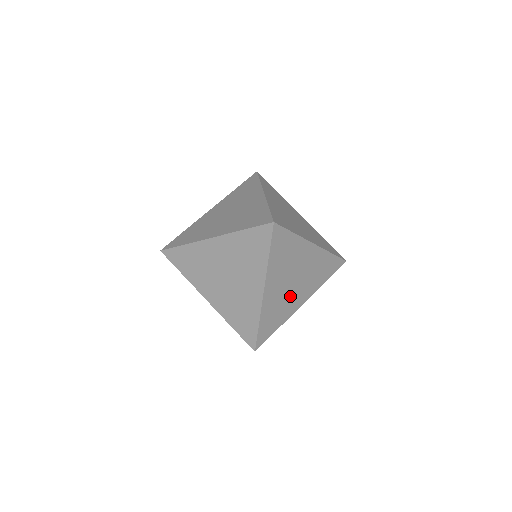
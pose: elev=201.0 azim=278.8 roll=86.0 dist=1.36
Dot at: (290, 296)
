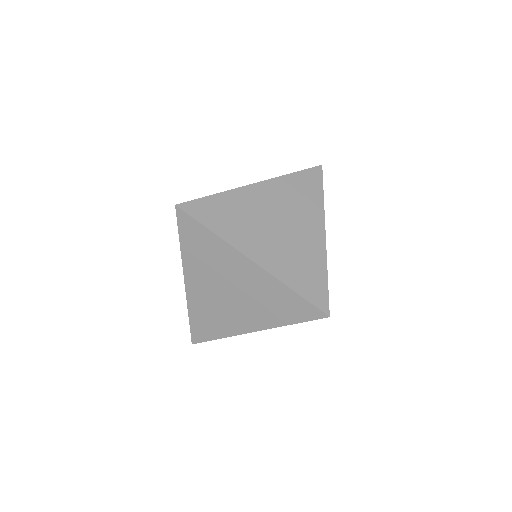
Dot at: occluded
